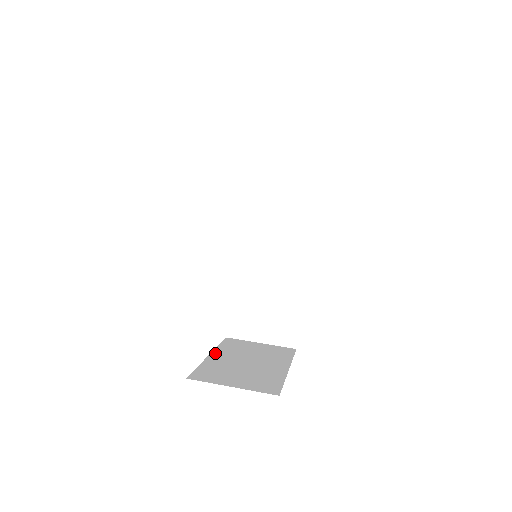
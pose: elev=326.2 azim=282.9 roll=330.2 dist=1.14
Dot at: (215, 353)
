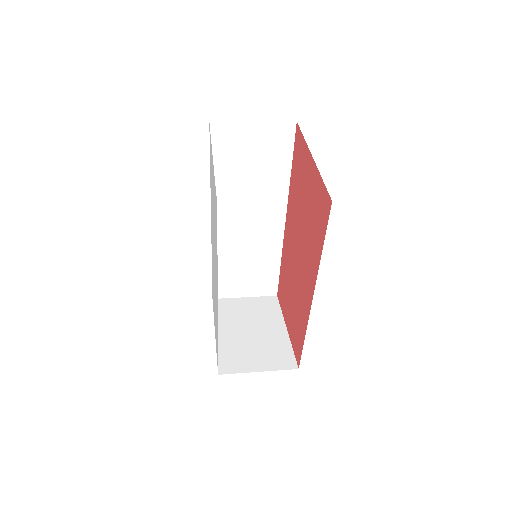
Dot at: (218, 328)
